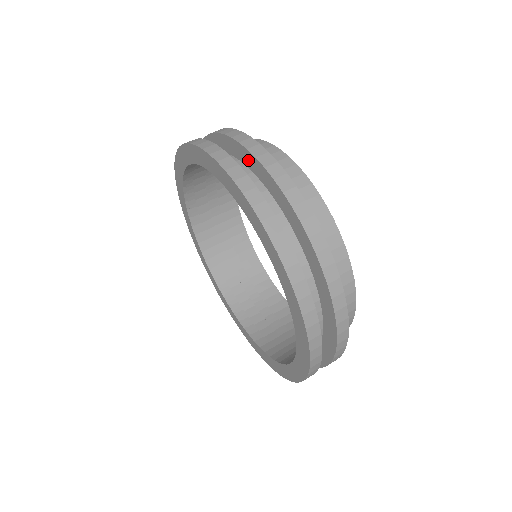
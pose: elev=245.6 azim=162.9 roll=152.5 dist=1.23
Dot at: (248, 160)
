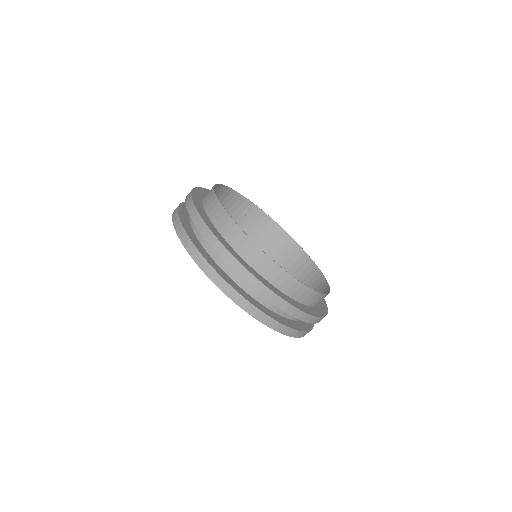
Dot at: occluded
